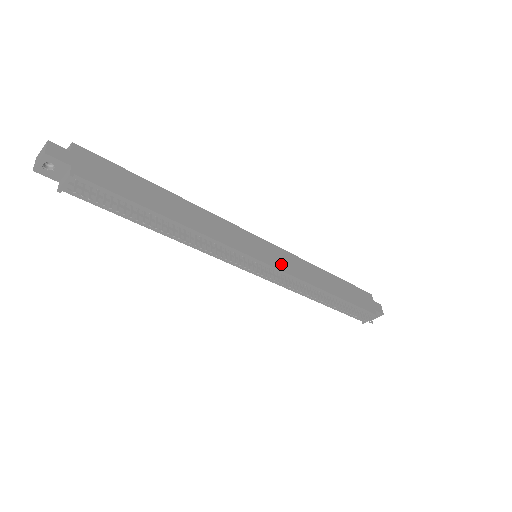
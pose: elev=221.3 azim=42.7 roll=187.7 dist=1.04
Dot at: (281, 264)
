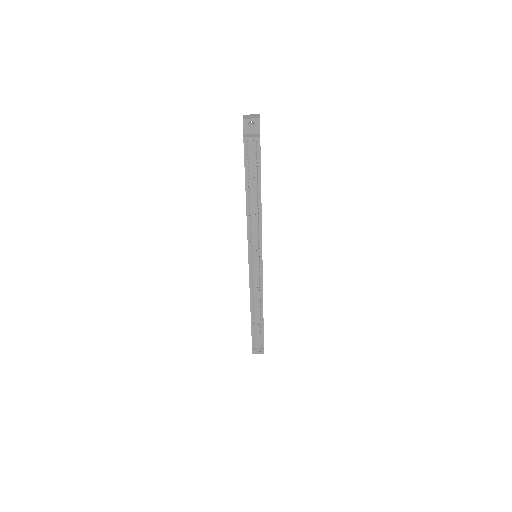
Dot at: occluded
